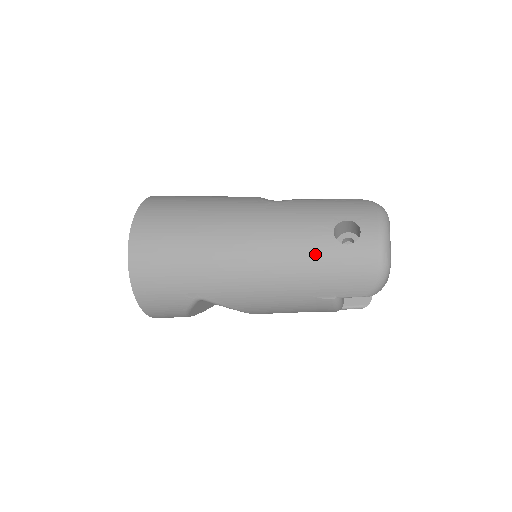
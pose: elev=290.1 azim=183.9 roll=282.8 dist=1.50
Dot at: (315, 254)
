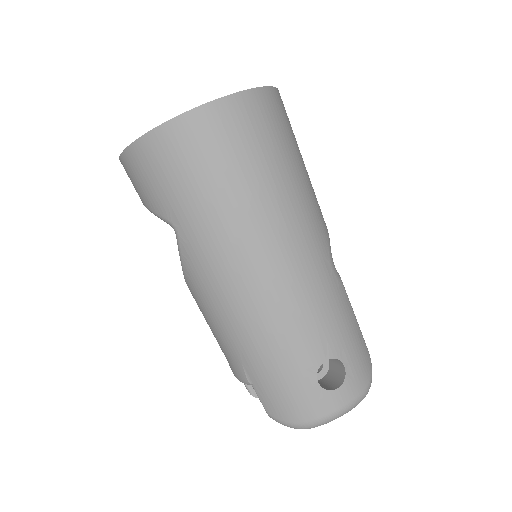
Dot at: (293, 353)
